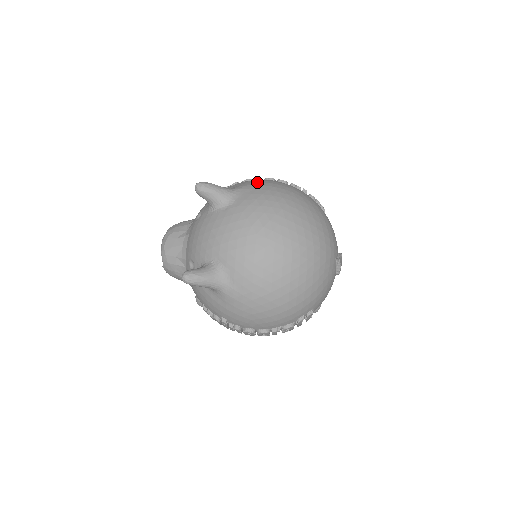
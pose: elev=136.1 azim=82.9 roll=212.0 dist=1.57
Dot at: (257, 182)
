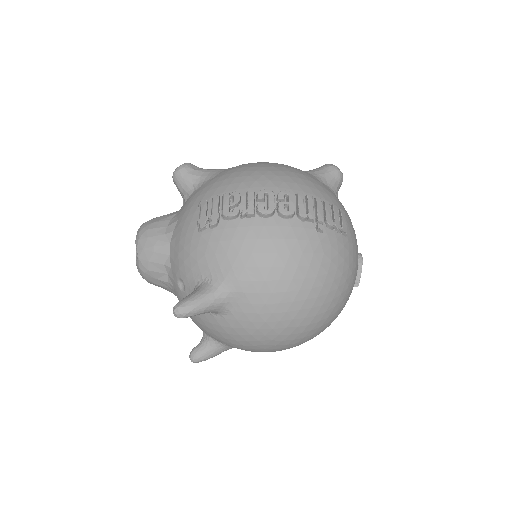
Dot at: (253, 268)
